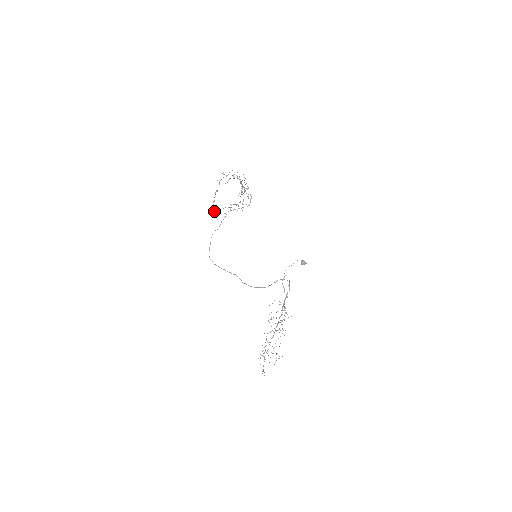
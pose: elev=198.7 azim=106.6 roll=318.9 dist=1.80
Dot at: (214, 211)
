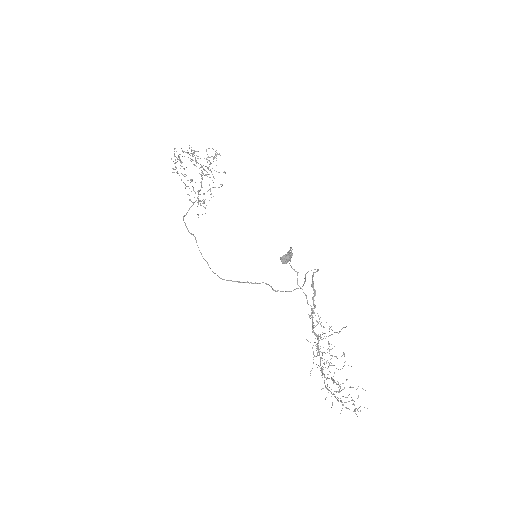
Dot at: (204, 207)
